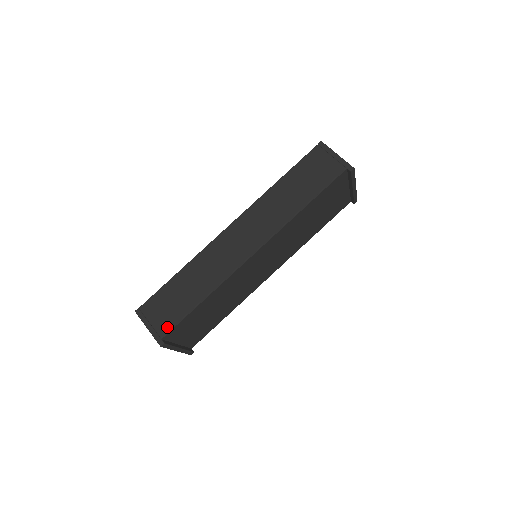
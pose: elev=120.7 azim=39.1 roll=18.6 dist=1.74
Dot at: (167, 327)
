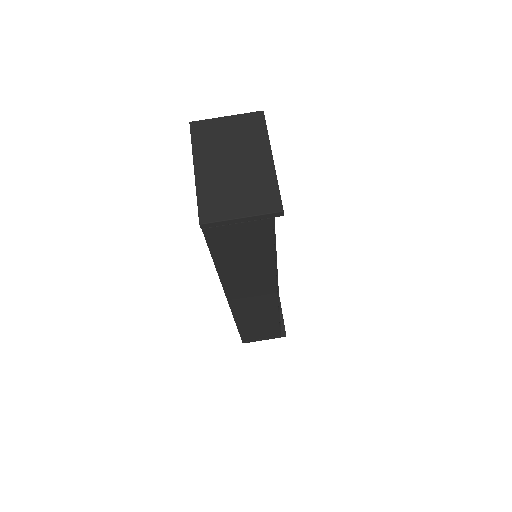
Dot at: (276, 334)
